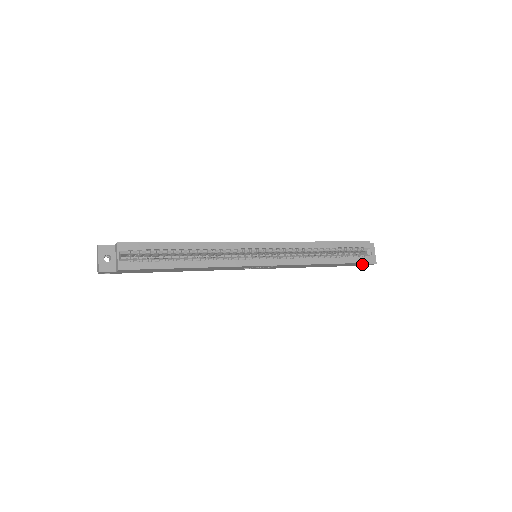
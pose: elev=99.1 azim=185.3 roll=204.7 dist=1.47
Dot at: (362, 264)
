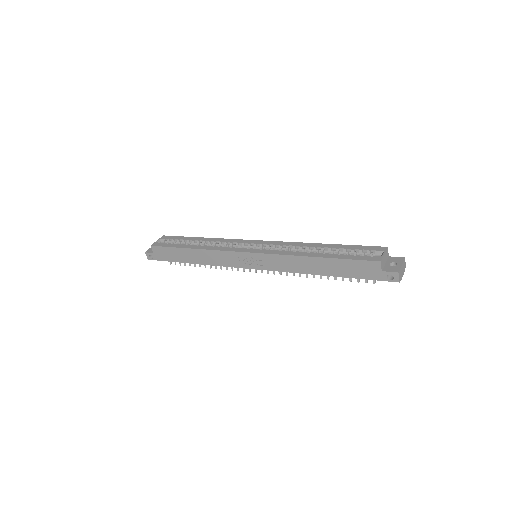
Dot at: (376, 272)
